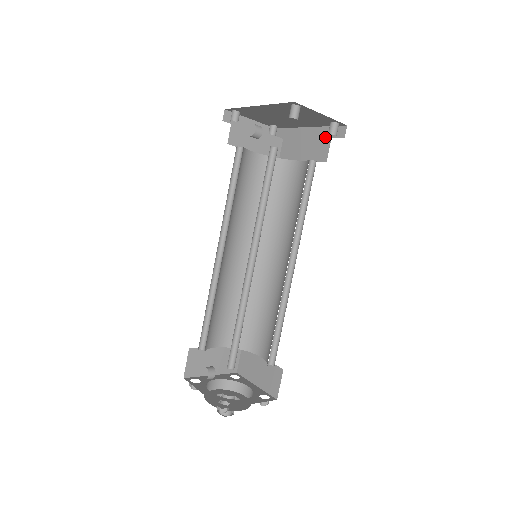
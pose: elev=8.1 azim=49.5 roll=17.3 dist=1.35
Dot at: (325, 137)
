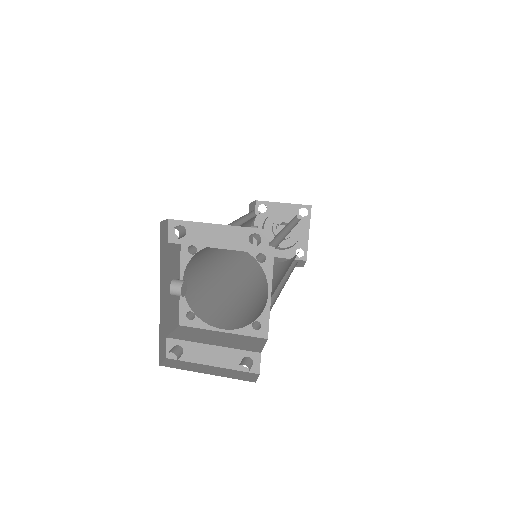
Dot at: occluded
